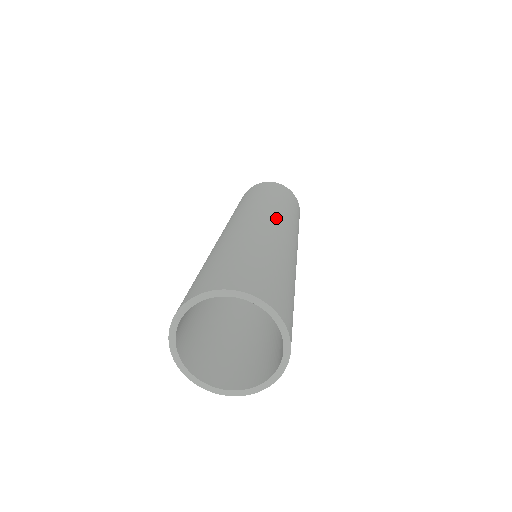
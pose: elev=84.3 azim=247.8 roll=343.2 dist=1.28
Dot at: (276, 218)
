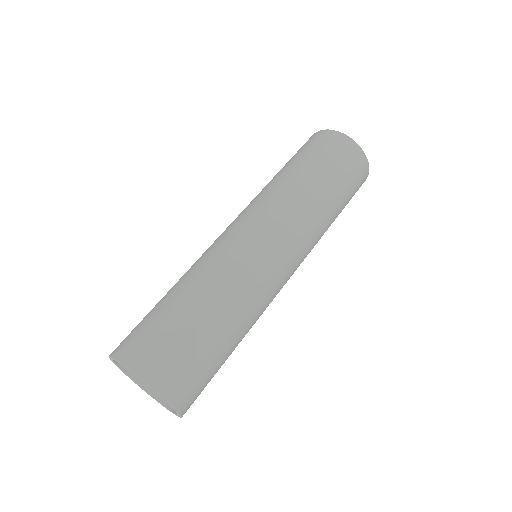
Dot at: (282, 239)
